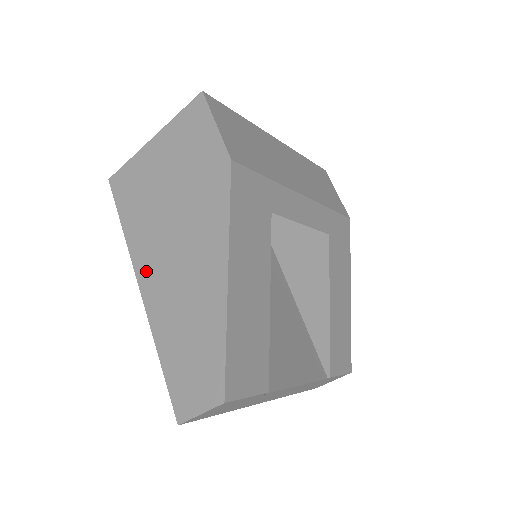
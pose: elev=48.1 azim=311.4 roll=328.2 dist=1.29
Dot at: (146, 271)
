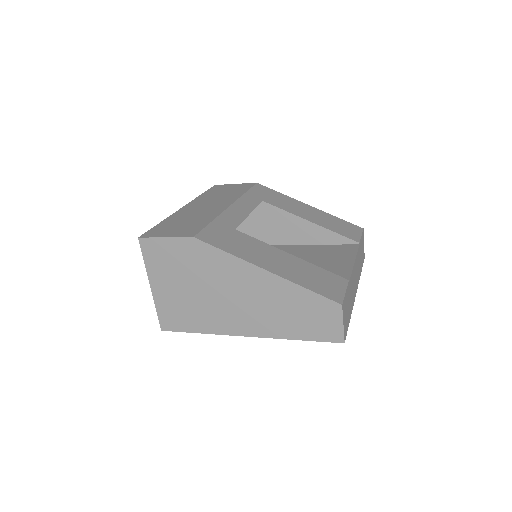
Dot at: (237, 327)
